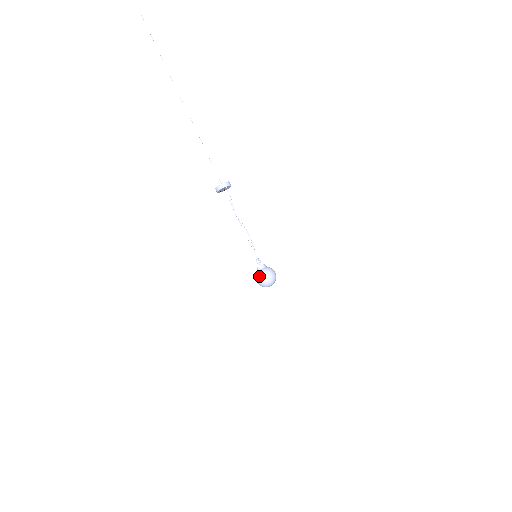
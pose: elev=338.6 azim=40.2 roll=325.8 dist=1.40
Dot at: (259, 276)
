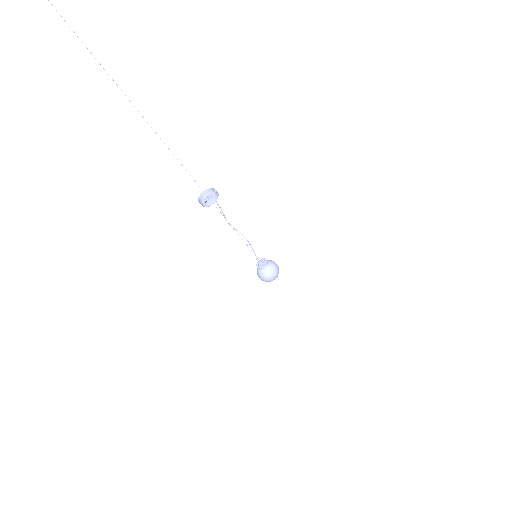
Dot at: (264, 277)
